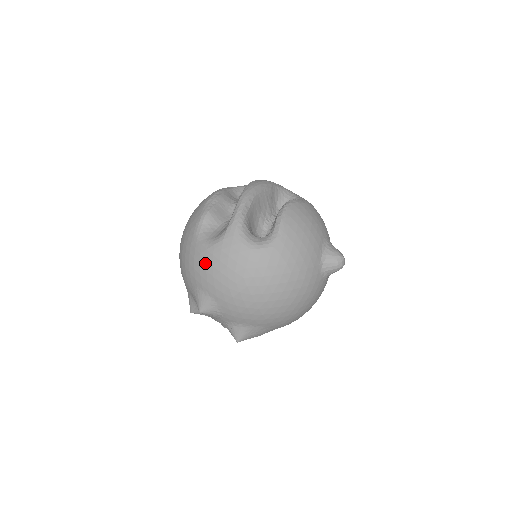
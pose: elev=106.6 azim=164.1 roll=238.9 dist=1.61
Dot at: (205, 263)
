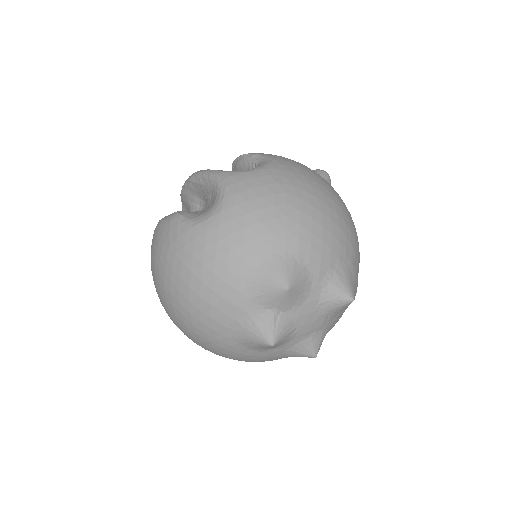
Dot at: (235, 223)
